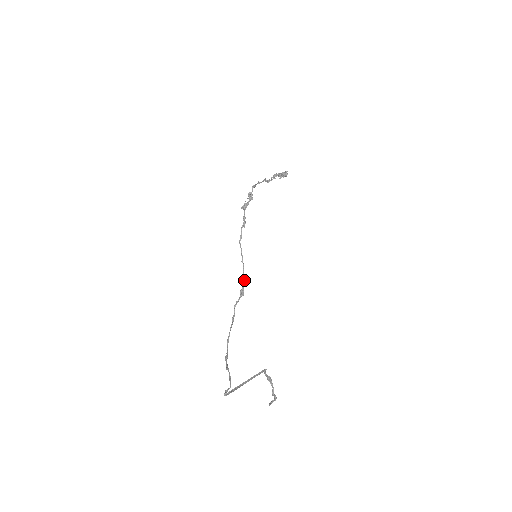
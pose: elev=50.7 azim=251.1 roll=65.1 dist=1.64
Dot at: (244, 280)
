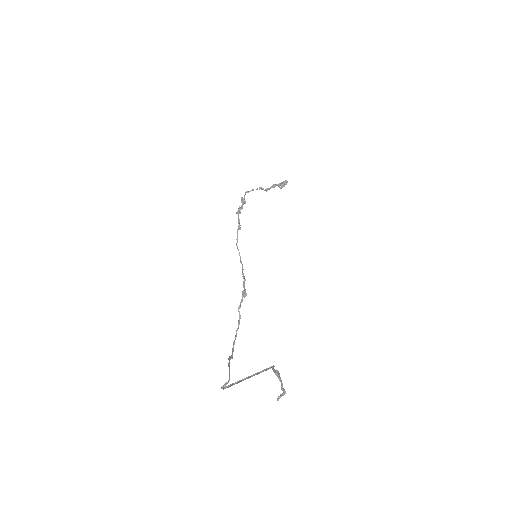
Dot at: (244, 279)
